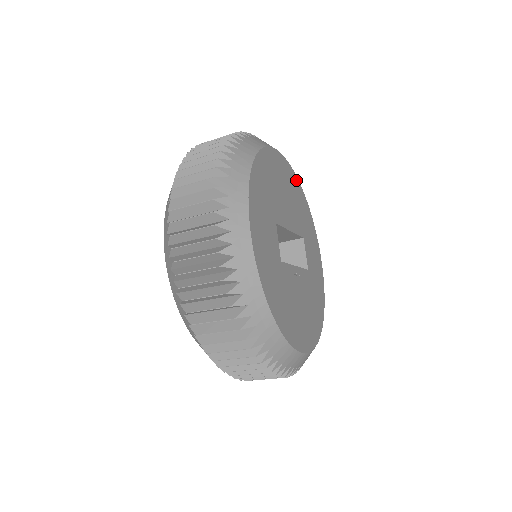
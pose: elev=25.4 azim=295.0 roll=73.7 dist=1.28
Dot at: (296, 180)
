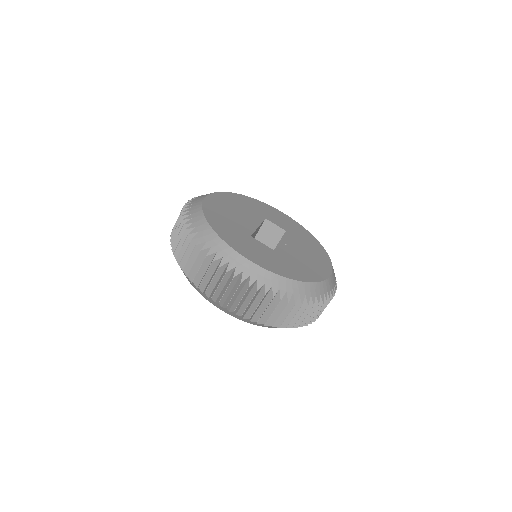
Dot at: (228, 194)
